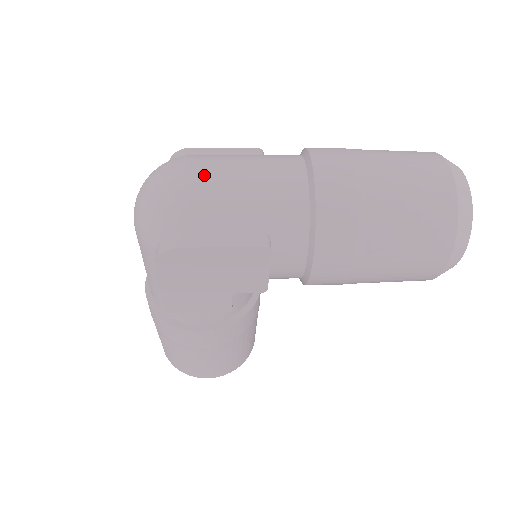
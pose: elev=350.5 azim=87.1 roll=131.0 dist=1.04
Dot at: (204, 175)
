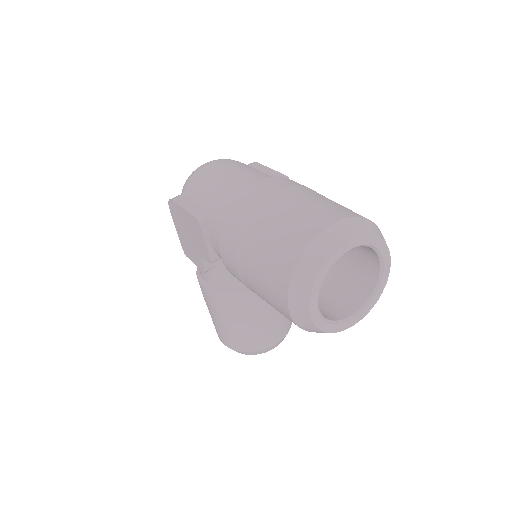
Dot at: (214, 168)
